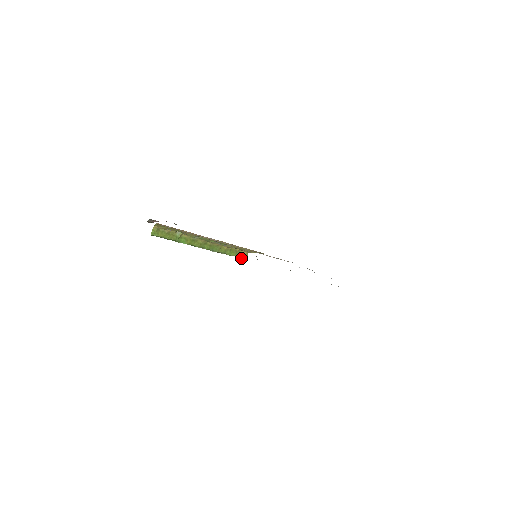
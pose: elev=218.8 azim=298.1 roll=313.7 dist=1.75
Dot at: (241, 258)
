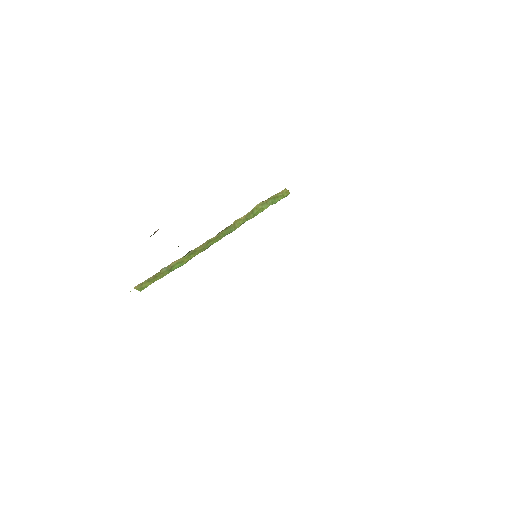
Dot at: occluded
